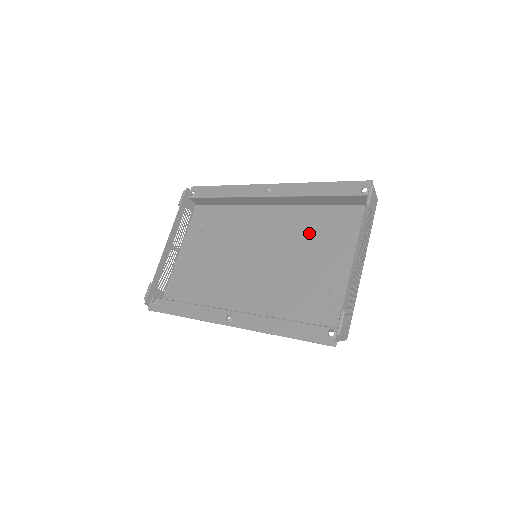
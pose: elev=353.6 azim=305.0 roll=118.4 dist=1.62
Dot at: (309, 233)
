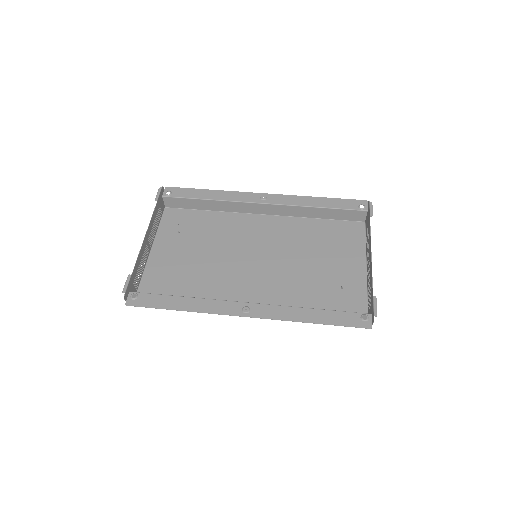
Dot at: (307, 240)
